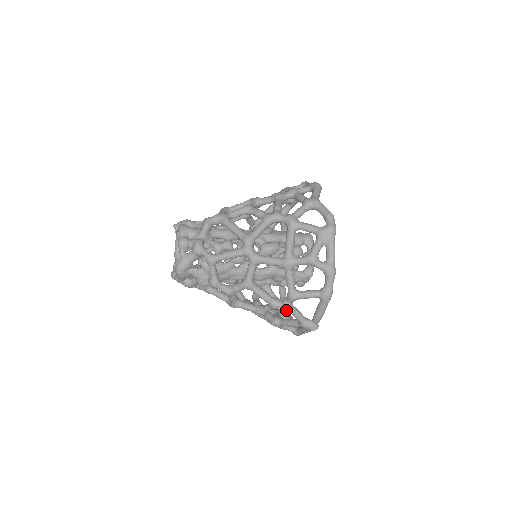
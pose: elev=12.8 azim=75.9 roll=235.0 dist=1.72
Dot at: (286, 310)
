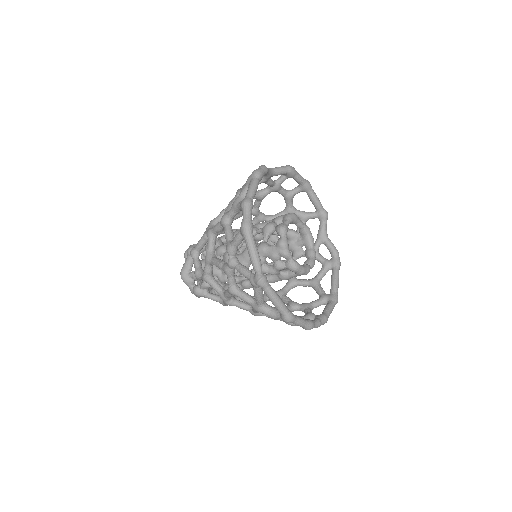
Dot at: (313, 320)
